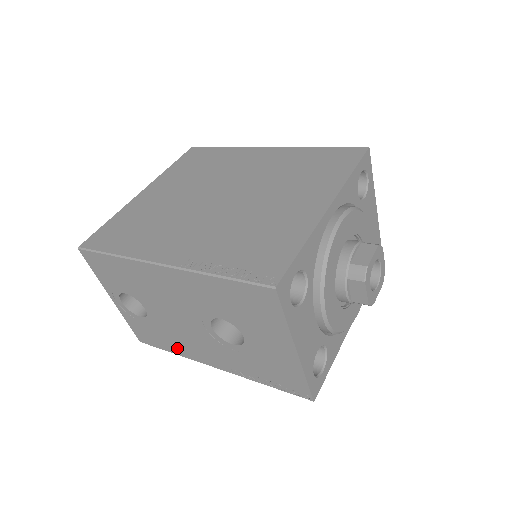
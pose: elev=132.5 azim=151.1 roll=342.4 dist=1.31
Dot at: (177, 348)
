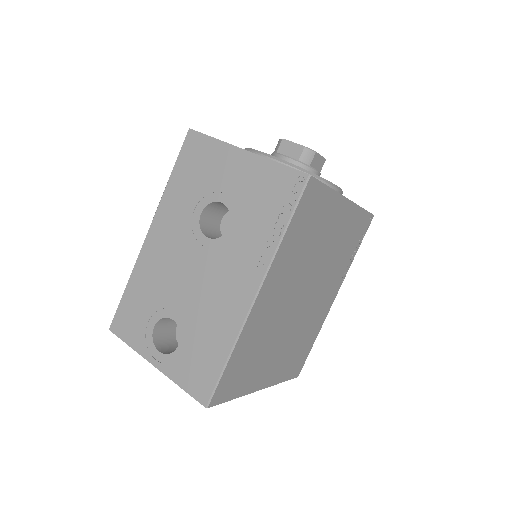
Dot at: (222, 335)
